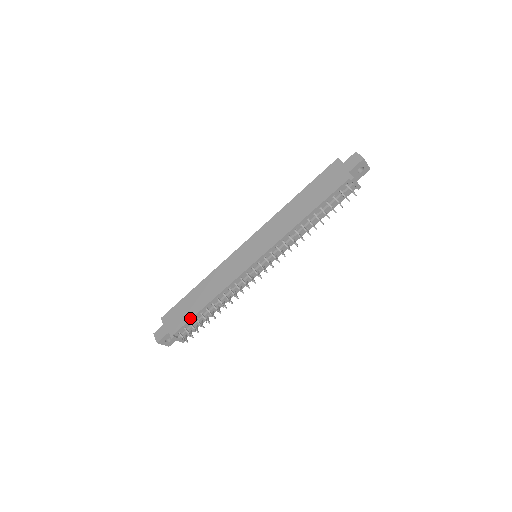
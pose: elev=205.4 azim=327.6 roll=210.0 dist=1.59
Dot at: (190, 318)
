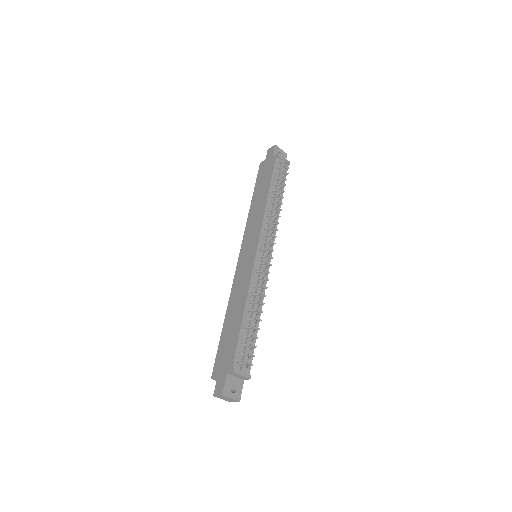
Dot at: (237, 338)
